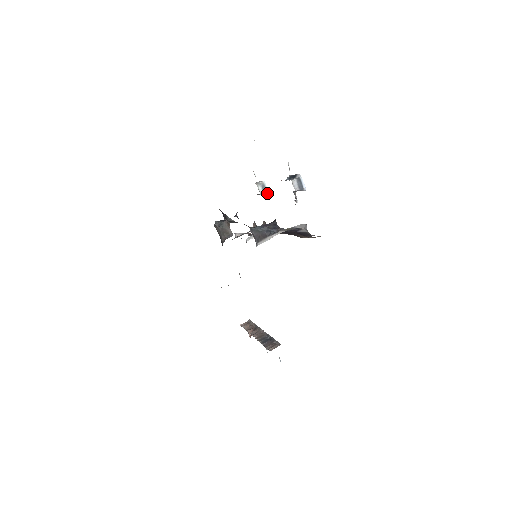
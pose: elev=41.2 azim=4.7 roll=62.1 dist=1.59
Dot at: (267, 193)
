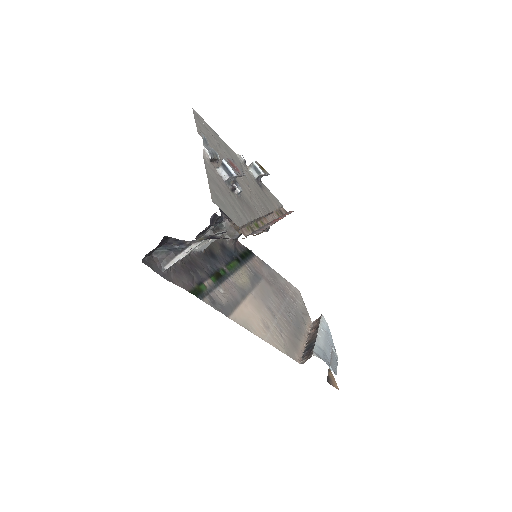
Dot at: (262, 174)
